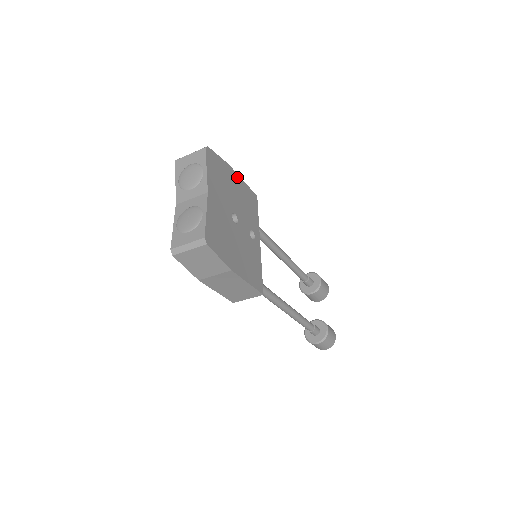
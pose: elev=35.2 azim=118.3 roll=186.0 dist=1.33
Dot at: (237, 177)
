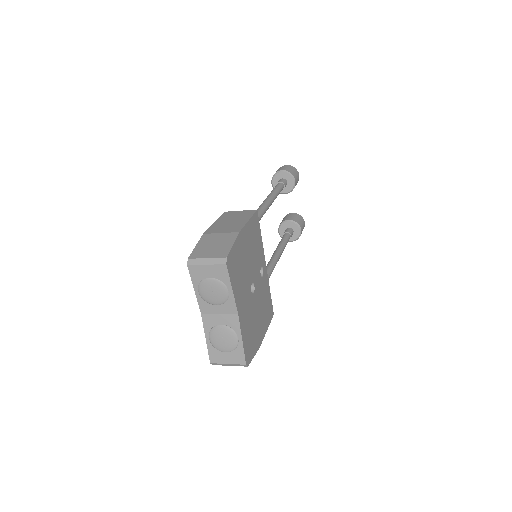
Dot at: (245, 230)
